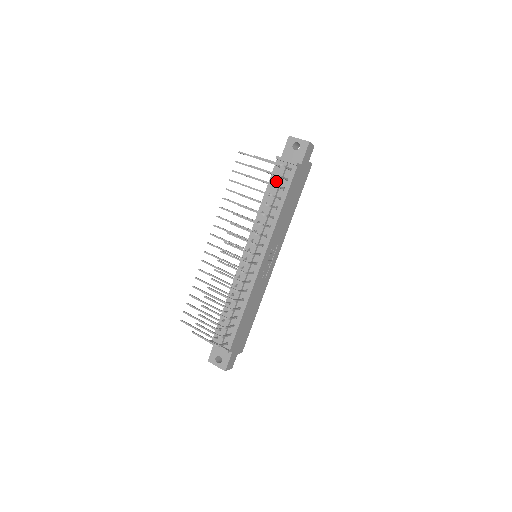
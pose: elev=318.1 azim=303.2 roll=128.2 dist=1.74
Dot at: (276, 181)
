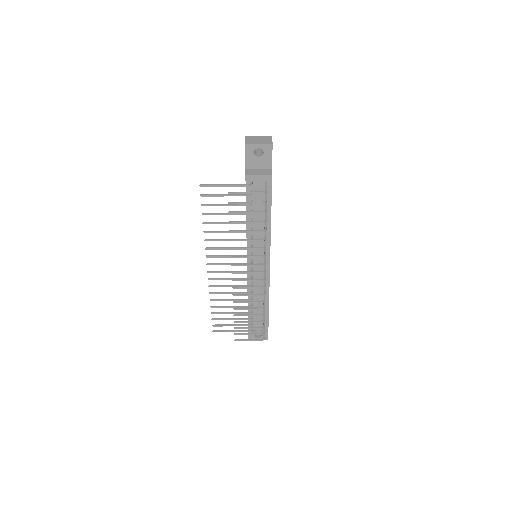
Dot at: (254, 196)
